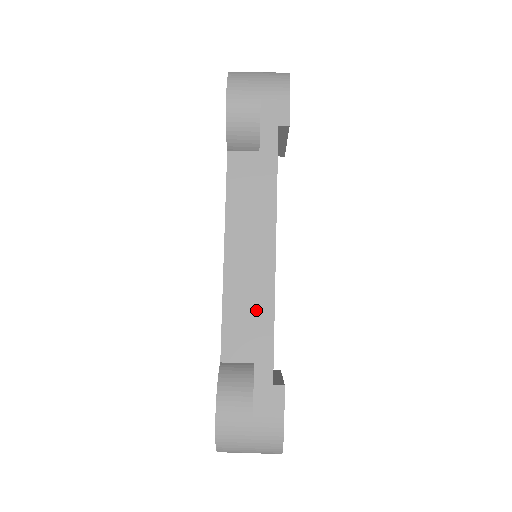
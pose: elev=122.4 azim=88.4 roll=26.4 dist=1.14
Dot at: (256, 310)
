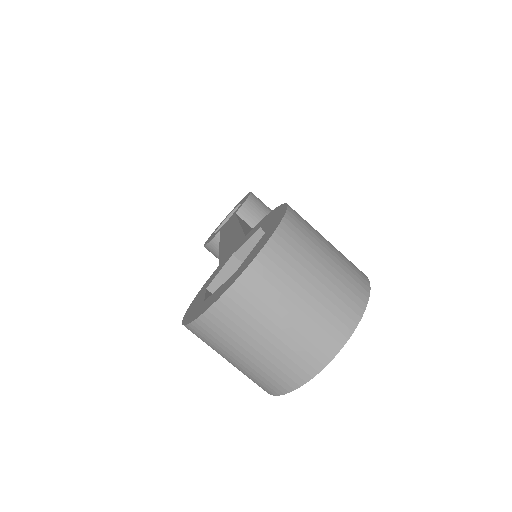
Dot at: occluded
